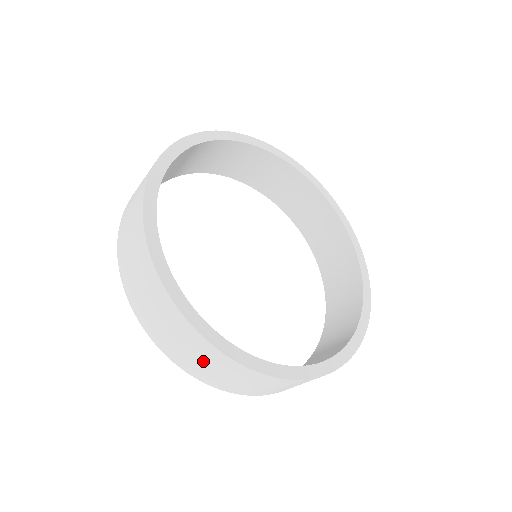
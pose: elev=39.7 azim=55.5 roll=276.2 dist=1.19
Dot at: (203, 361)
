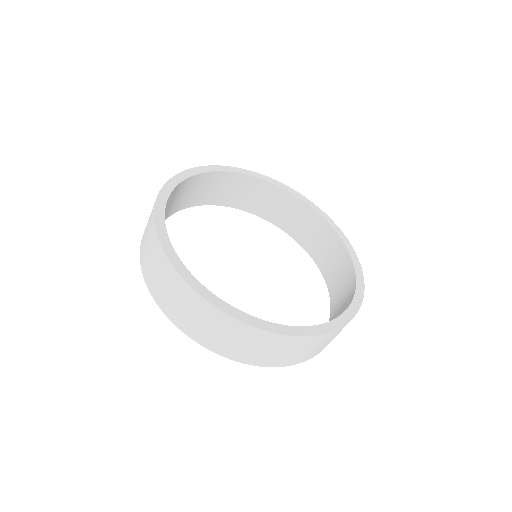
Dot at: (285, 351)
